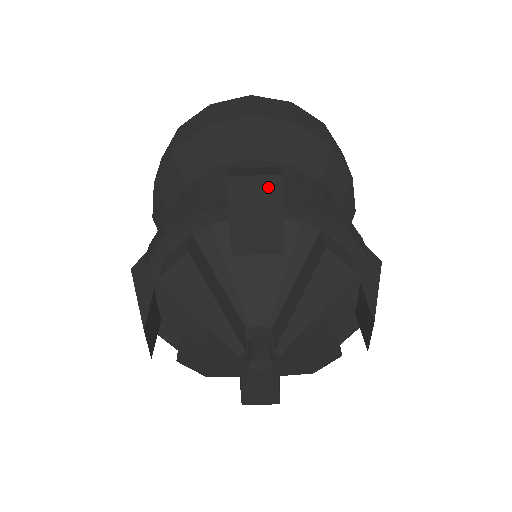
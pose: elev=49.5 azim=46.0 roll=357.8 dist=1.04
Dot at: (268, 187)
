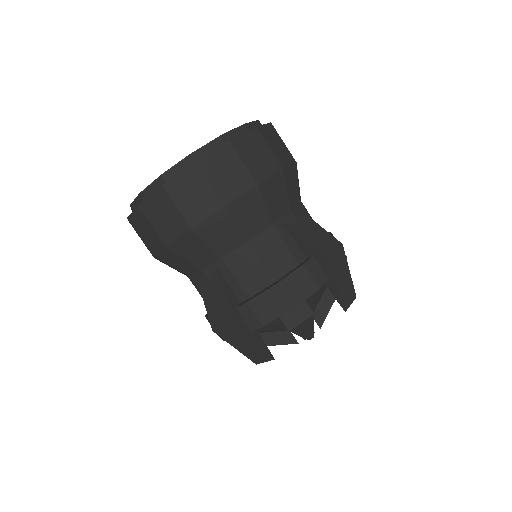
Dot at: (341, 258)
